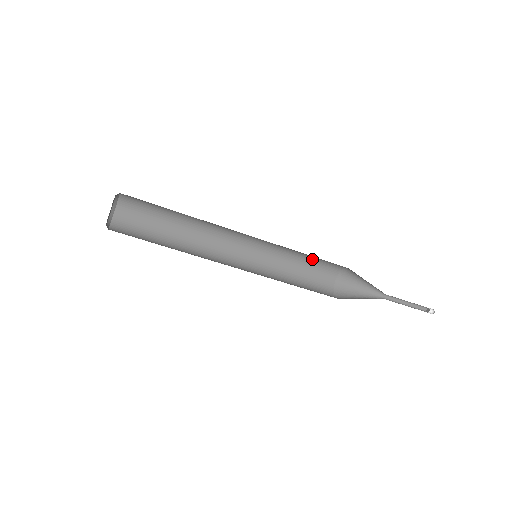
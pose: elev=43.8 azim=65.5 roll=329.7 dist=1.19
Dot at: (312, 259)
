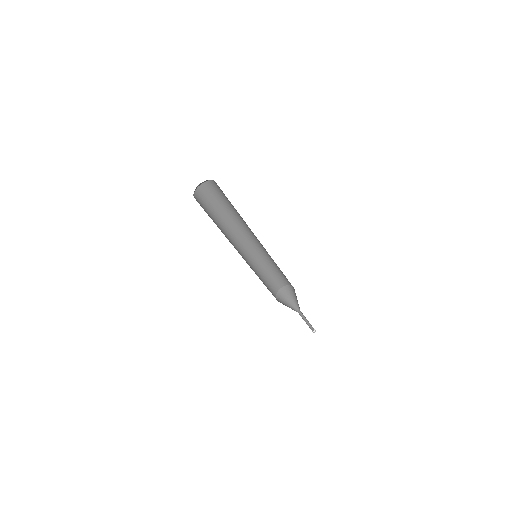
Dot at: (268, 277)
